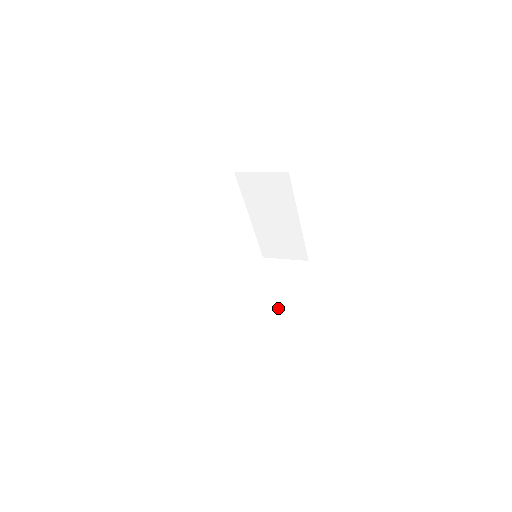
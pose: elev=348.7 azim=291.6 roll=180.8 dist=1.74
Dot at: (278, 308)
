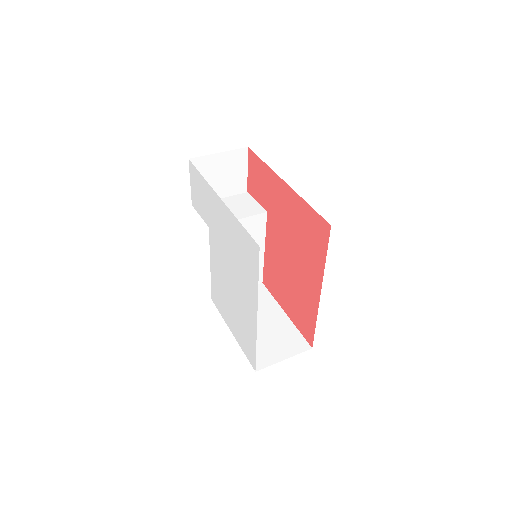
Dot at: (262, 256)
